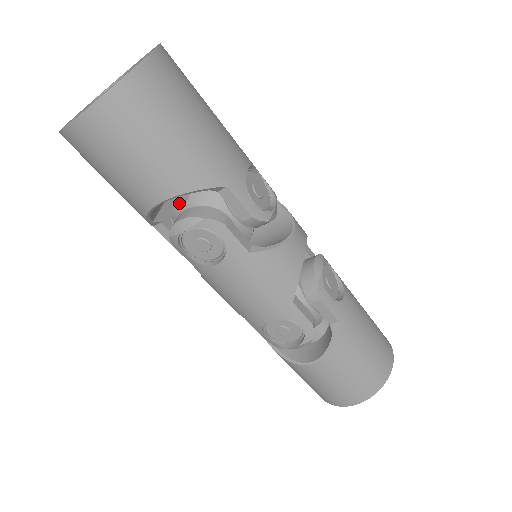
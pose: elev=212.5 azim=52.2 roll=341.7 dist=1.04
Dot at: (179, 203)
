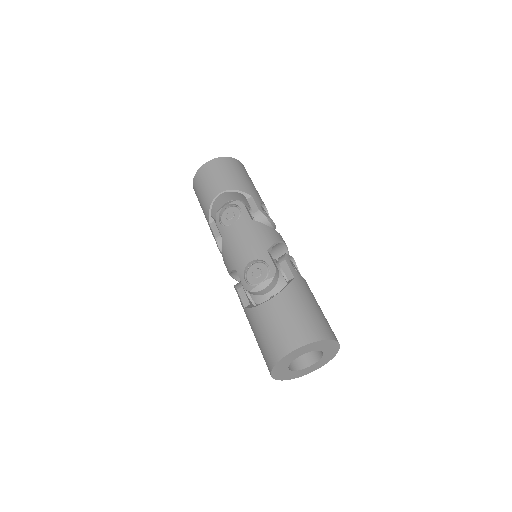
Dot at: occluded
